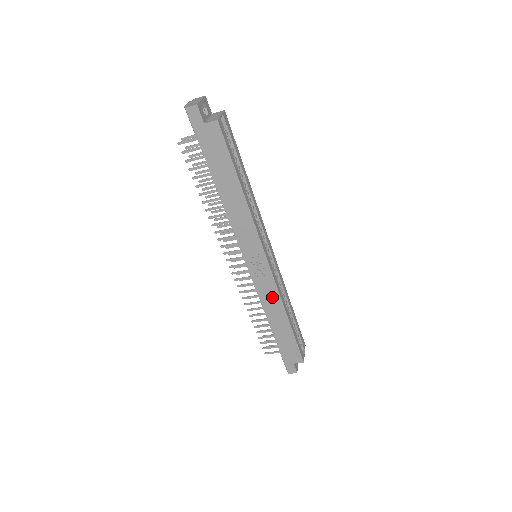
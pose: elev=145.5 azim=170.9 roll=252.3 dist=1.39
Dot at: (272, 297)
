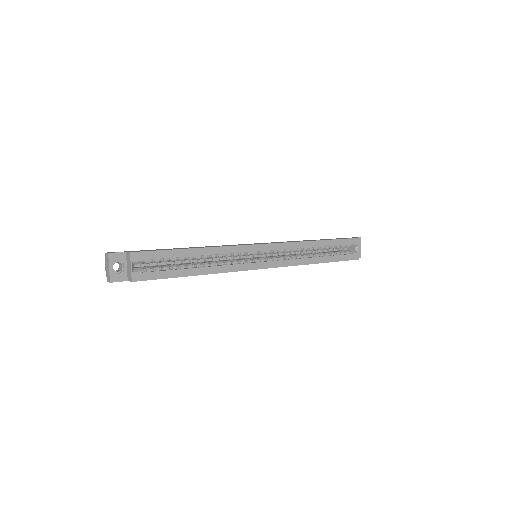
Dot at: occluded
